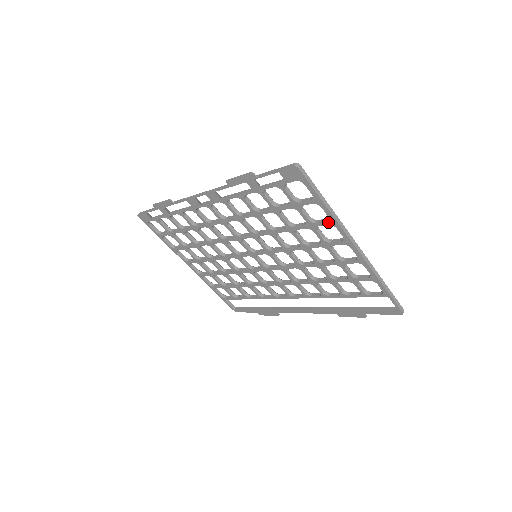
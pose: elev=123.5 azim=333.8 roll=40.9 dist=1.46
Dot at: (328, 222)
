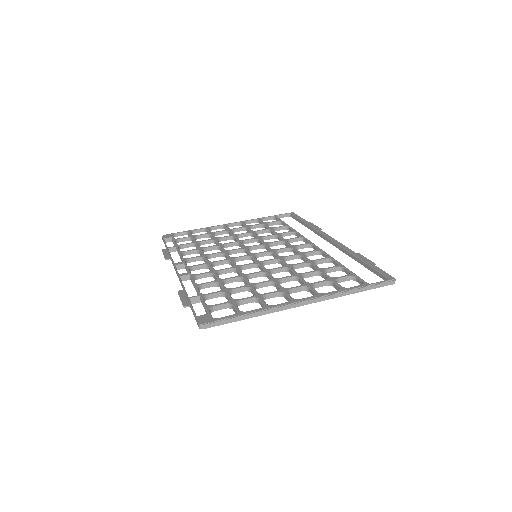
Dot at: occluded
